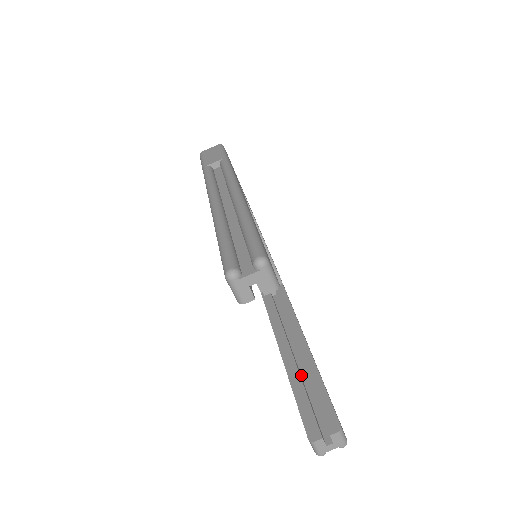
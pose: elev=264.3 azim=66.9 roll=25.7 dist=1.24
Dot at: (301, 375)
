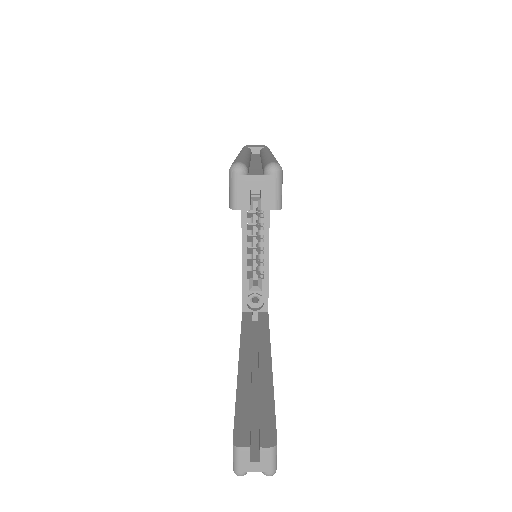
Dot at: (251, 390)
